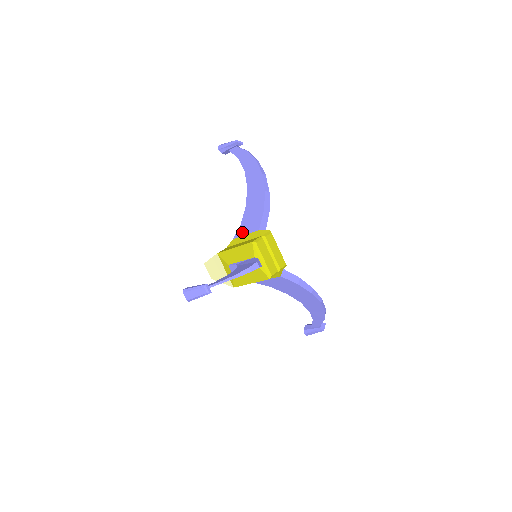
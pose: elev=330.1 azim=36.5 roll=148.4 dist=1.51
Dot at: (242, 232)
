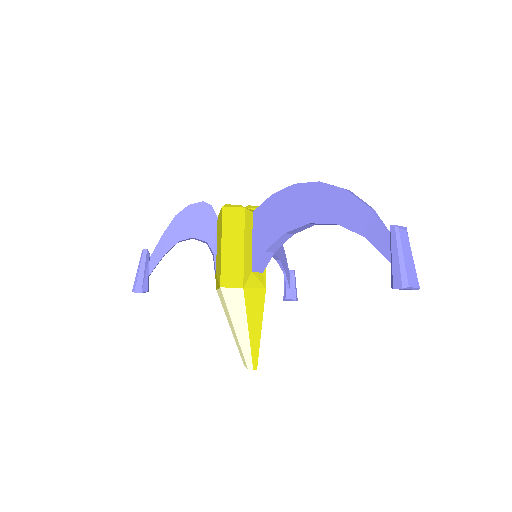
Dot at: occluded
